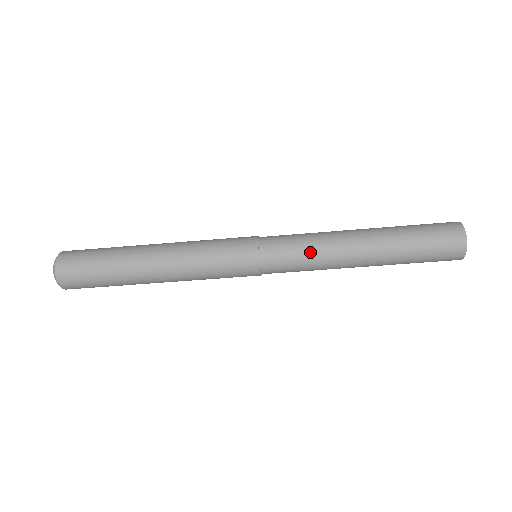
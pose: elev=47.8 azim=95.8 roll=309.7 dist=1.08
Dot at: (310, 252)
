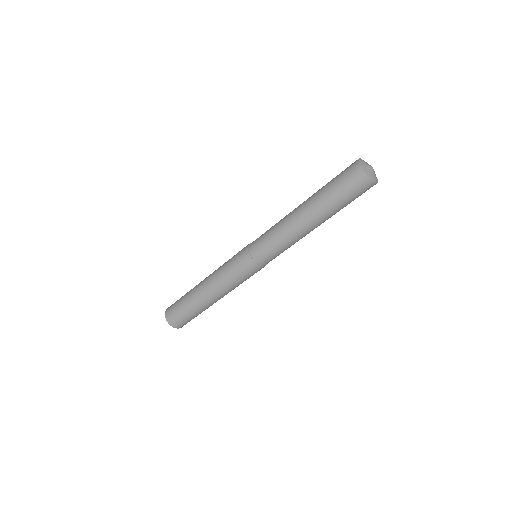
Dot at: (275, 236)
